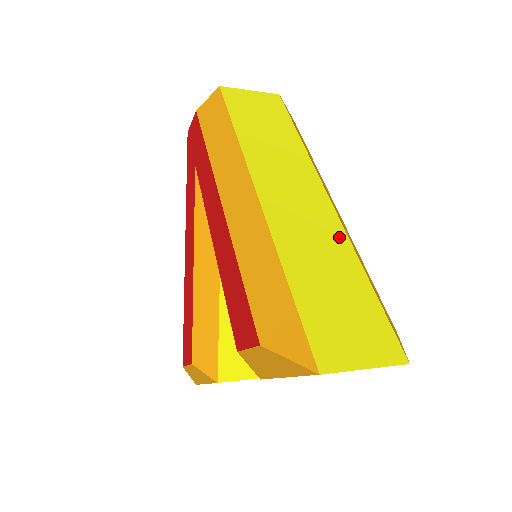
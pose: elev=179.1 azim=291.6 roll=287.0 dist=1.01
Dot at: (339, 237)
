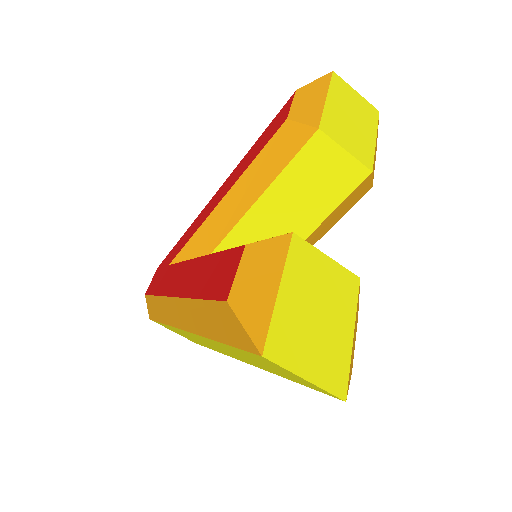
Dot at: occluded
